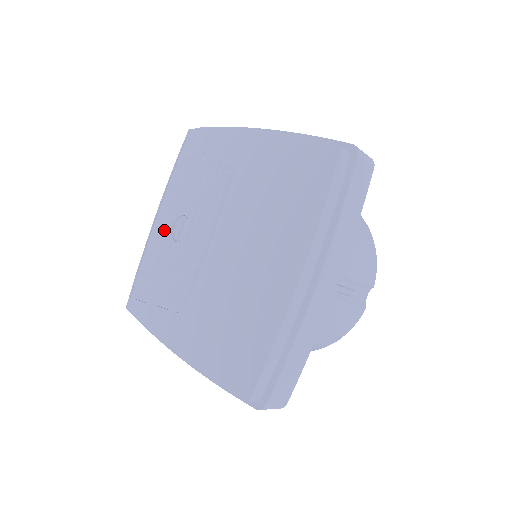
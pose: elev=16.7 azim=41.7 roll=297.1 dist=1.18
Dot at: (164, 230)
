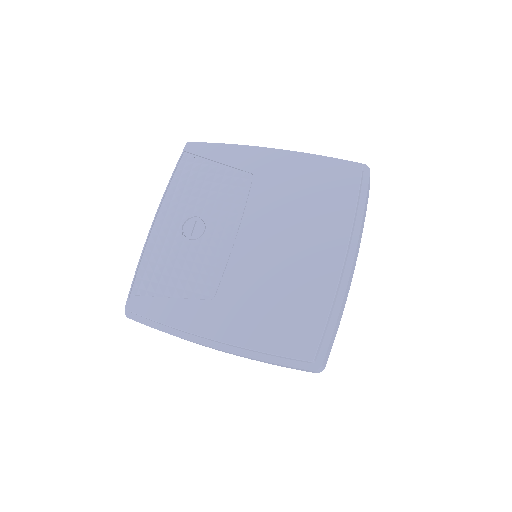
Dot at: (171, 230)
